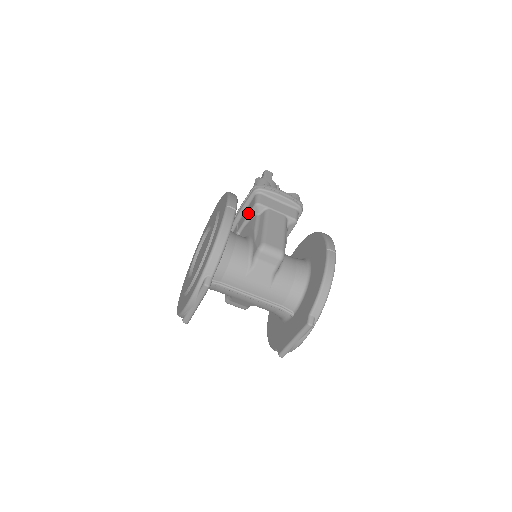
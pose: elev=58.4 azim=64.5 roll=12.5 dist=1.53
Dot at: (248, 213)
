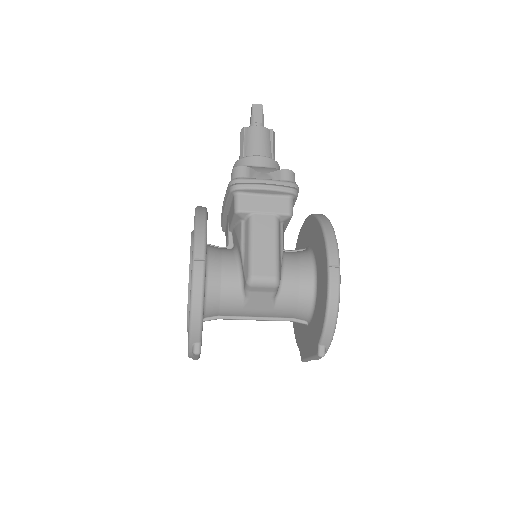
Dot at: (232, 218)
